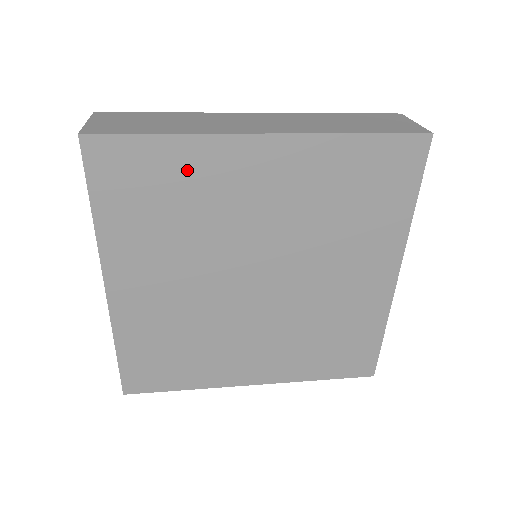
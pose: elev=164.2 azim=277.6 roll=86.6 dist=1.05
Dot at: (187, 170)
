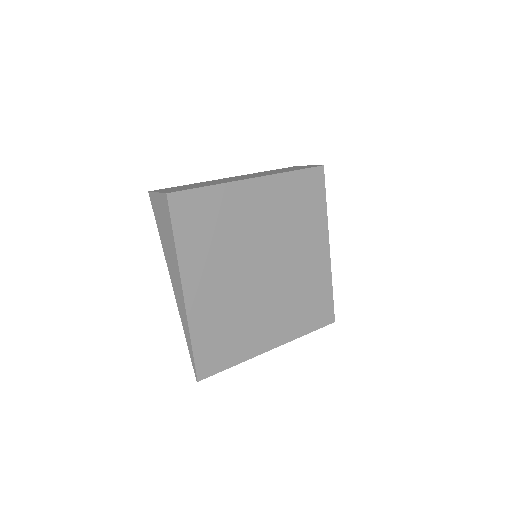
Dot at: (221, 205)
